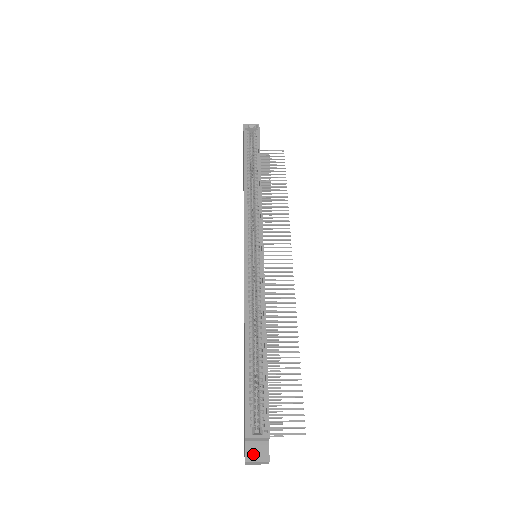
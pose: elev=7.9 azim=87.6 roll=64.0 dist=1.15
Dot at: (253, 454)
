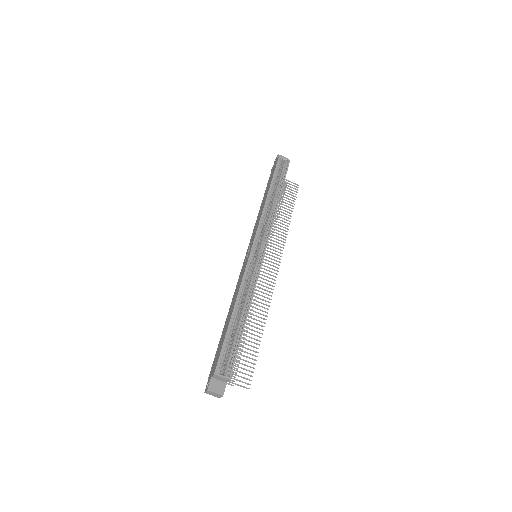
Dot at: (214, 387)
